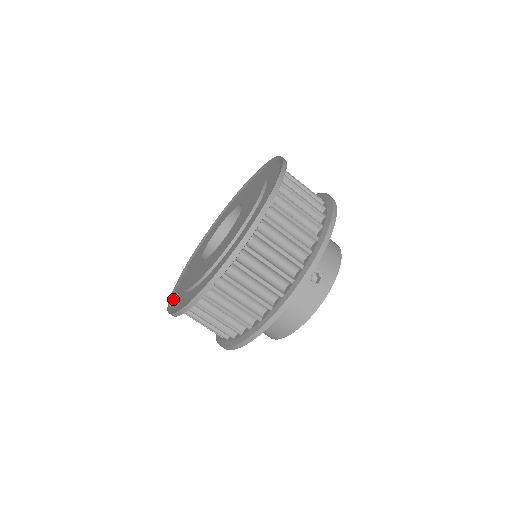
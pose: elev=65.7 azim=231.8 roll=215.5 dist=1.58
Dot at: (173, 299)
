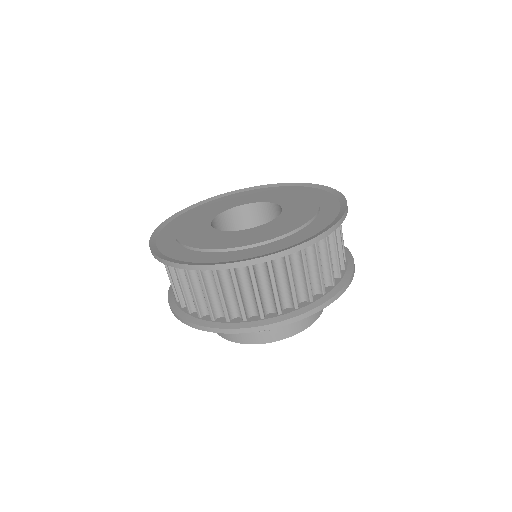
Dot at: (178, 217)
